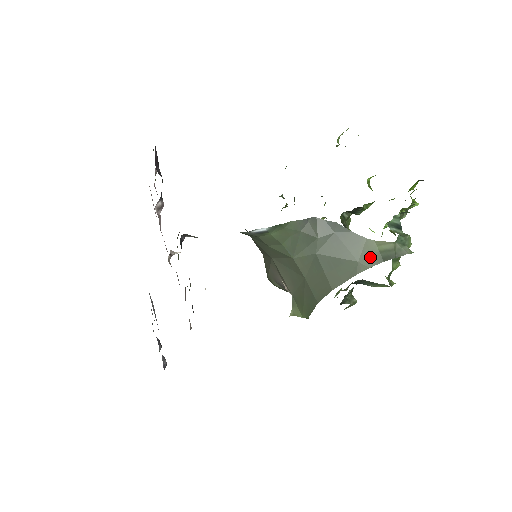
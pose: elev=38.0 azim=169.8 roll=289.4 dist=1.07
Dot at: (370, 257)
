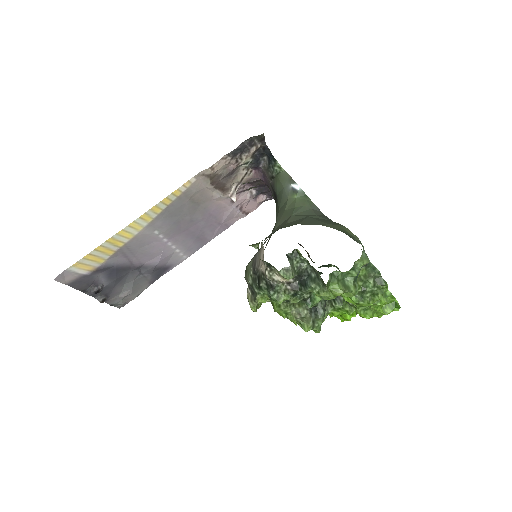
Dot at: (338, 228)
